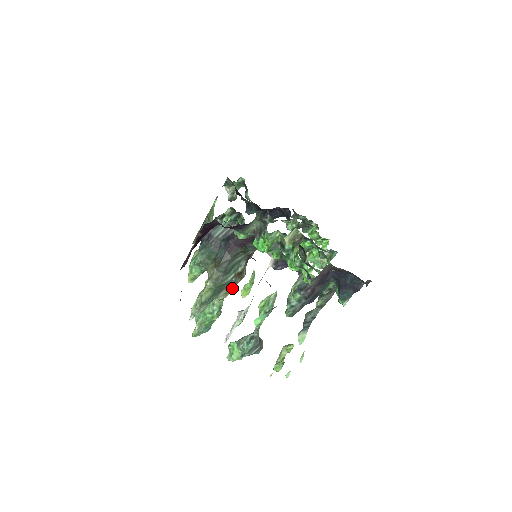
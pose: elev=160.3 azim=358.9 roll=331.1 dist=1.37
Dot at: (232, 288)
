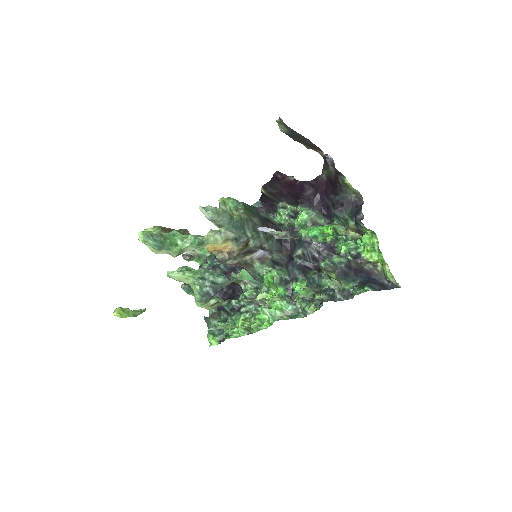
Dot at: (226, 246)
